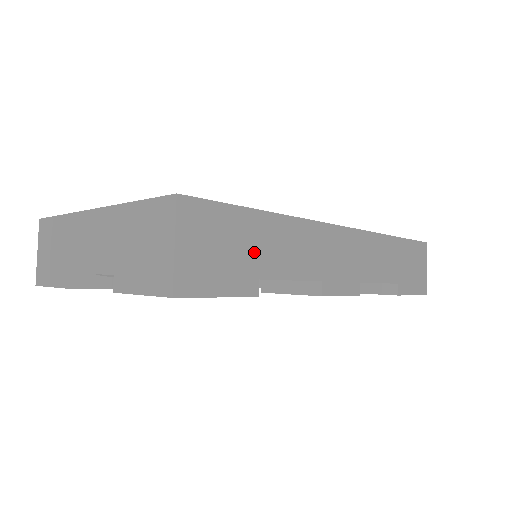
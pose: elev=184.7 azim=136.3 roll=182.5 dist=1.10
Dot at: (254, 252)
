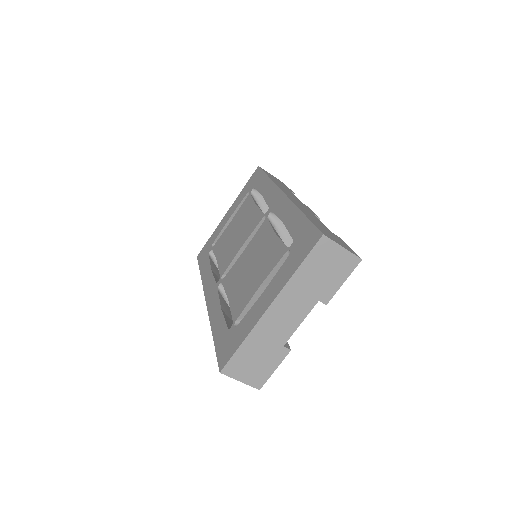
Dot at: (323, 227)
